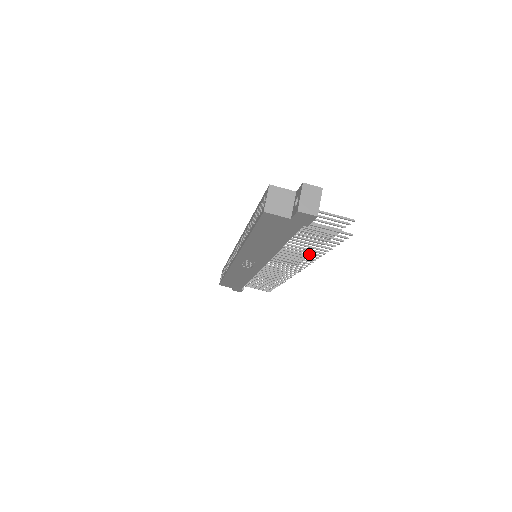
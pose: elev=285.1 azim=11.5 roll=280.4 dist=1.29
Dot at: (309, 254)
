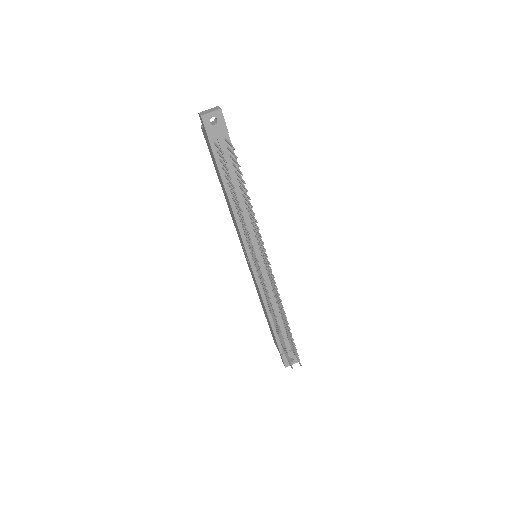
Dot at: occluded
